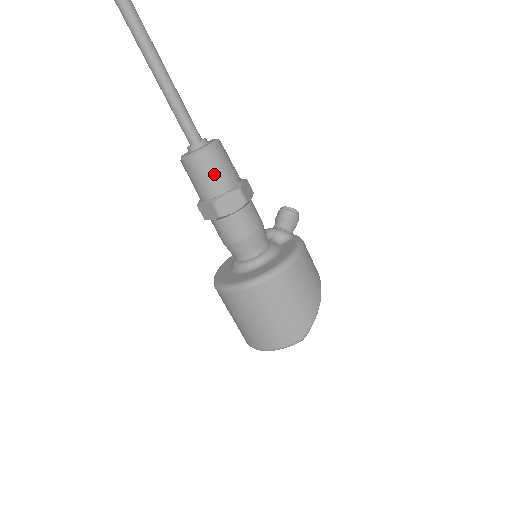
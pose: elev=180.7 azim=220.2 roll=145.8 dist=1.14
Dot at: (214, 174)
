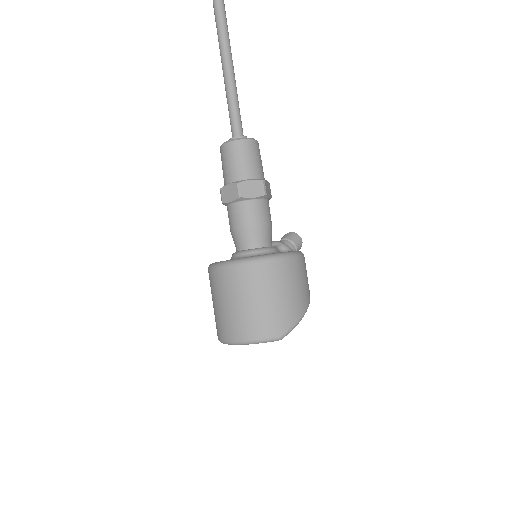
Dot at: (247, 161)
